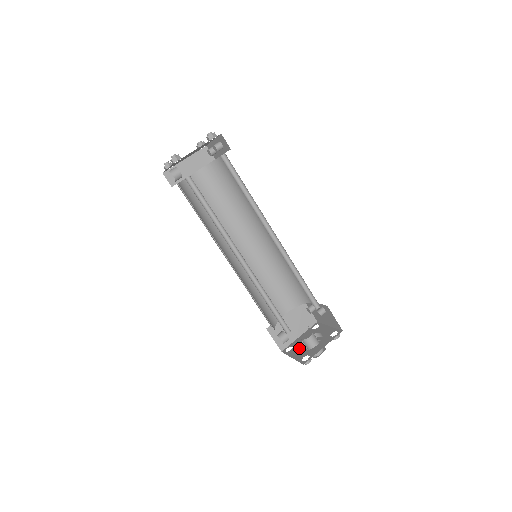
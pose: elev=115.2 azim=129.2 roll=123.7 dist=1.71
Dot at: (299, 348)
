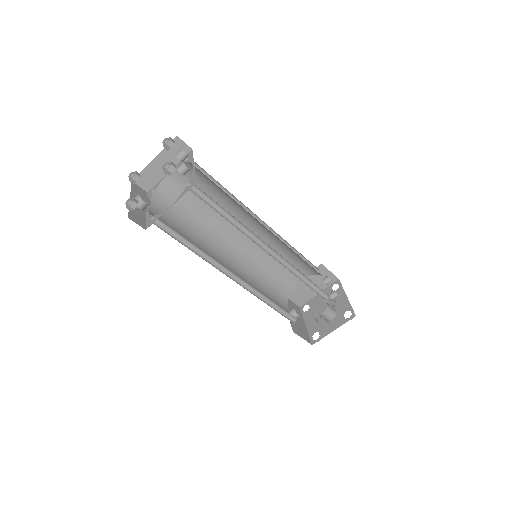
Dot at: (314, 314)
